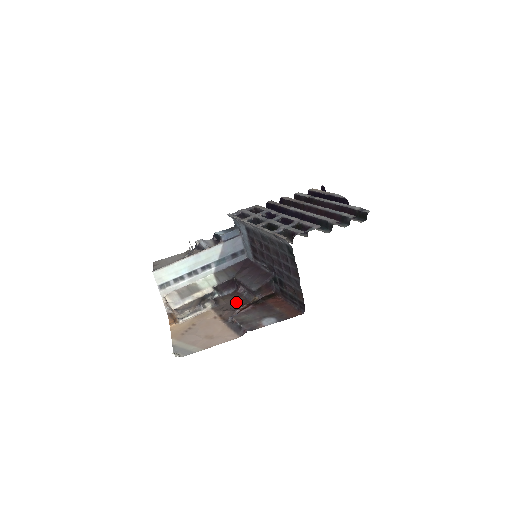
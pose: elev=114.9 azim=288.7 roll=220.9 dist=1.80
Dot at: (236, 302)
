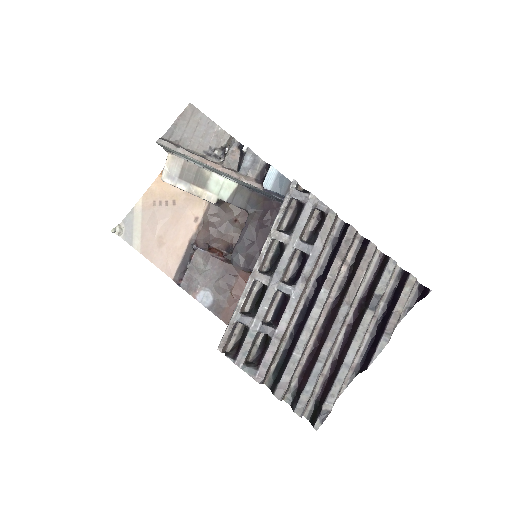
Dot at: (230, 227)
